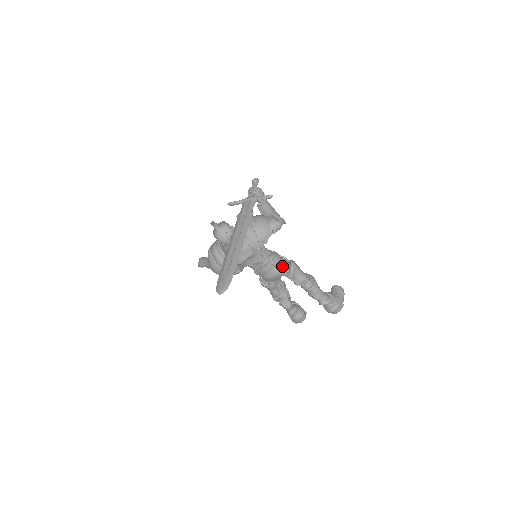
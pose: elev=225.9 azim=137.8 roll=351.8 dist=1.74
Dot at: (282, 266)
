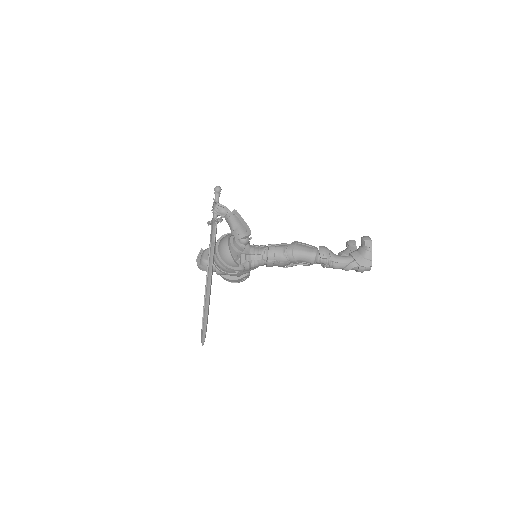
Dot at: (281, 259)
